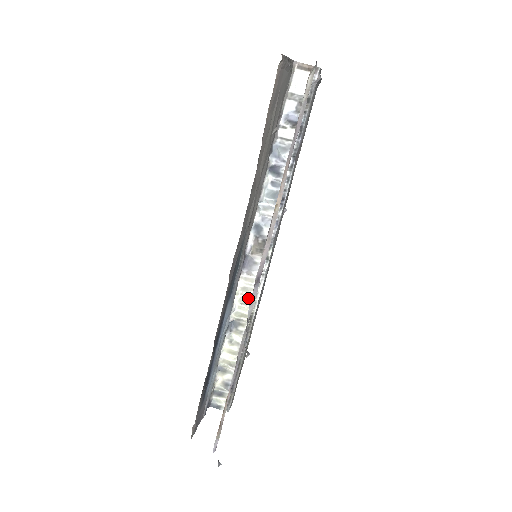
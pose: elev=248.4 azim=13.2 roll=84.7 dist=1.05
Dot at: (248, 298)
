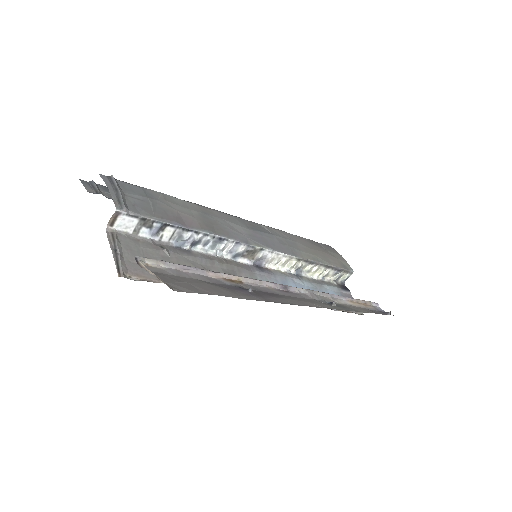
Dot at: (284, 262)
